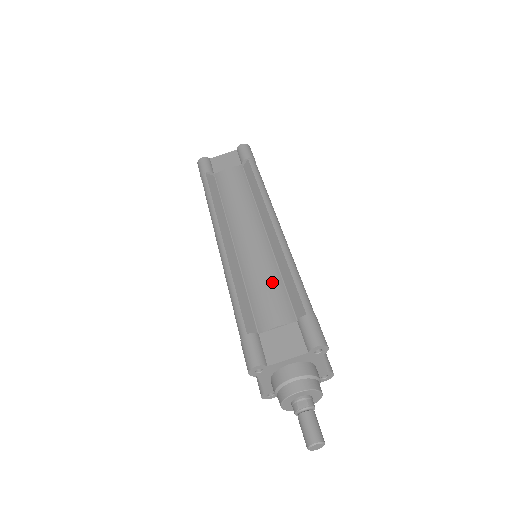
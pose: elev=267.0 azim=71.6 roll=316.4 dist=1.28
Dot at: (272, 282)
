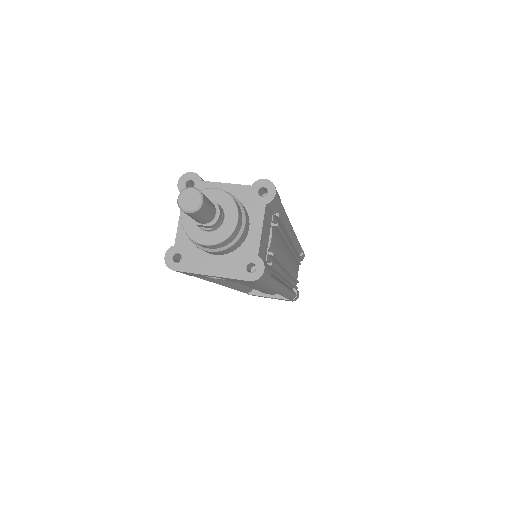
Dot at: occluded
